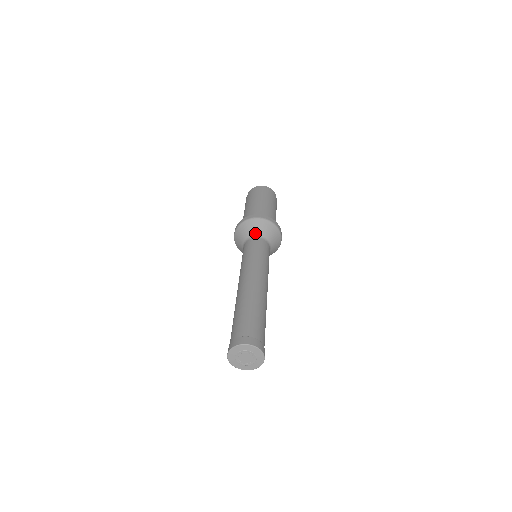
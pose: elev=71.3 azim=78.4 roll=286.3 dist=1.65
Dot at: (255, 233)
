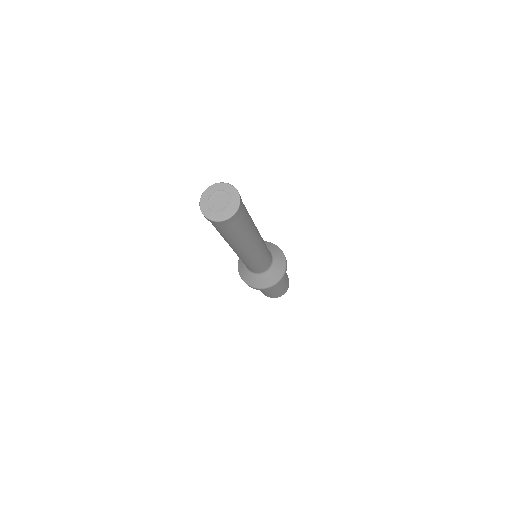
Dot at: occluded
